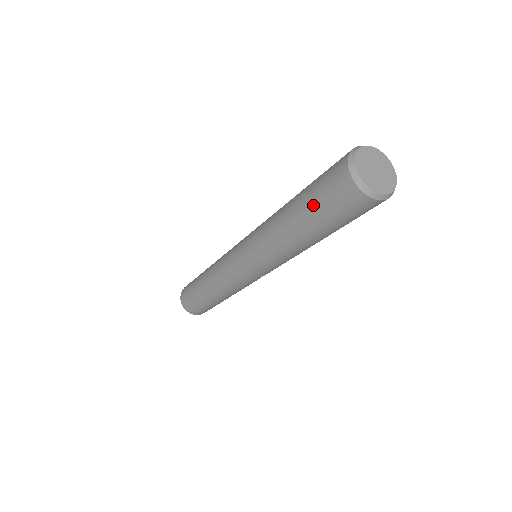
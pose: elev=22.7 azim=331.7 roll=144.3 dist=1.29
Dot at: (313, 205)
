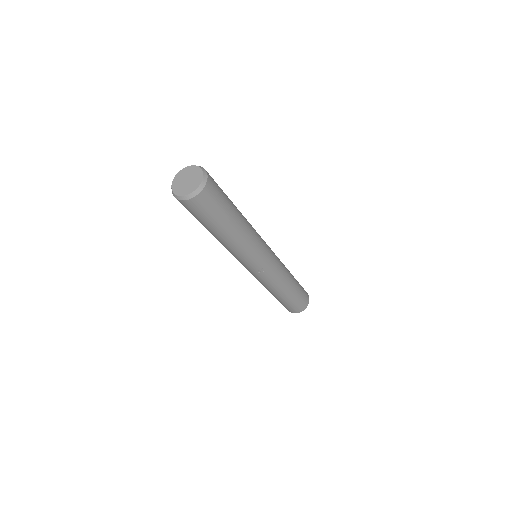
Dot at: occluded
